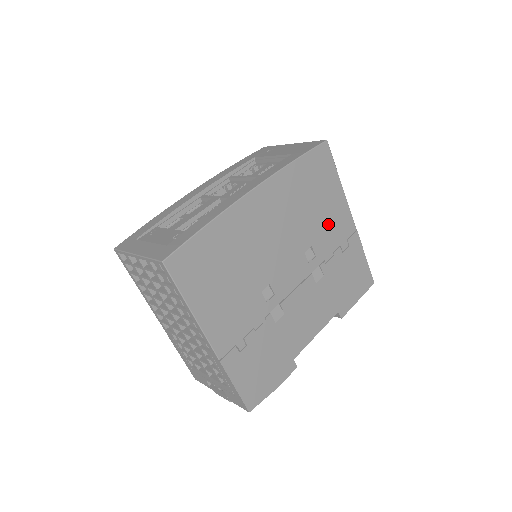
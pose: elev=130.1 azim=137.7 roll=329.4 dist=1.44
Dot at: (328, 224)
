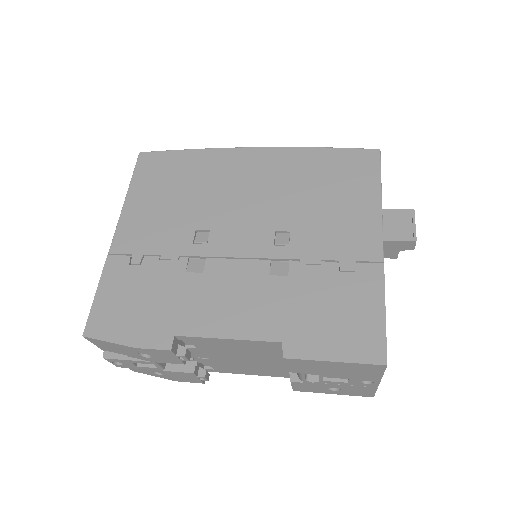
Dot at: (332, 225)
